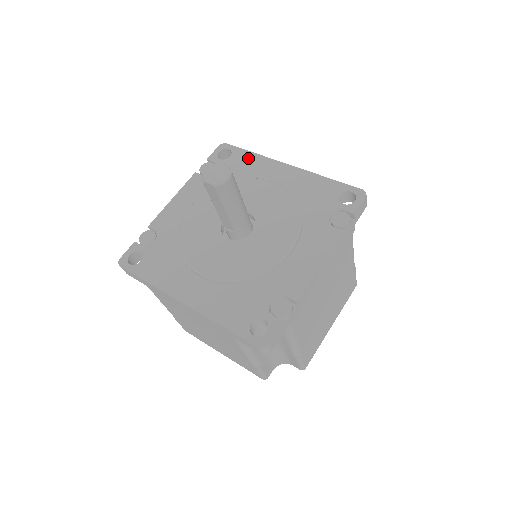
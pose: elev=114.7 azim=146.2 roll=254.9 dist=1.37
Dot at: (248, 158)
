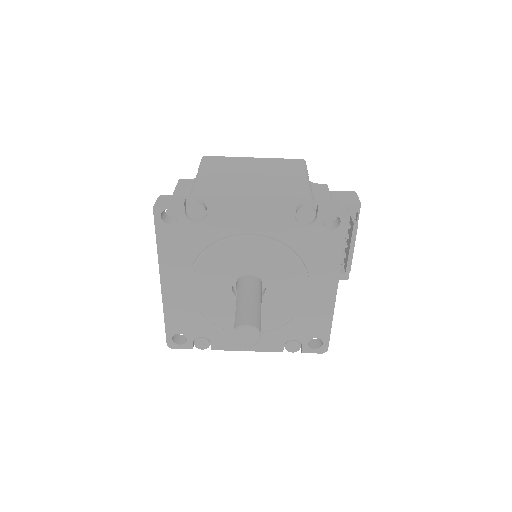
Dot at: (334, 249)
